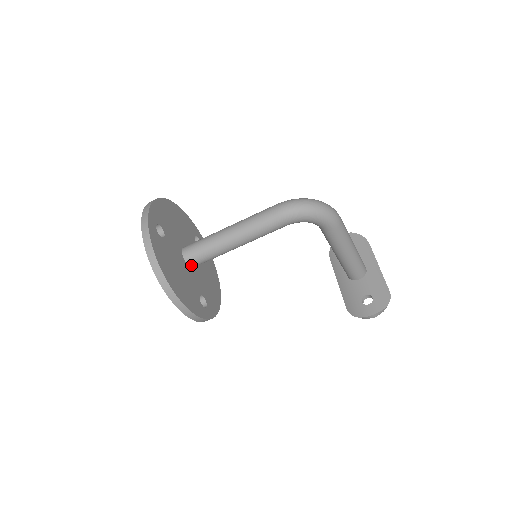
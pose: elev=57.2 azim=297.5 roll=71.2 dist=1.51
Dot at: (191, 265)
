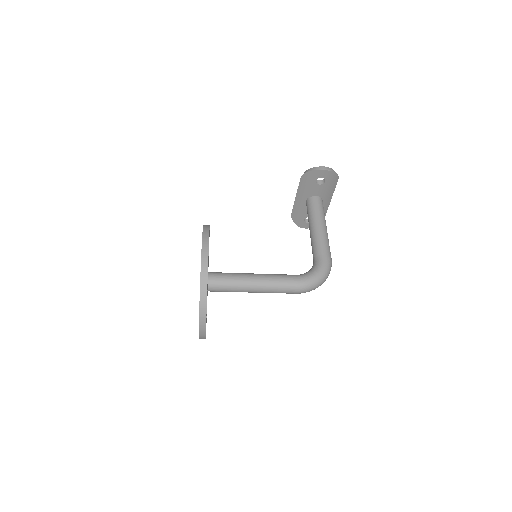
Dot at: occluded
